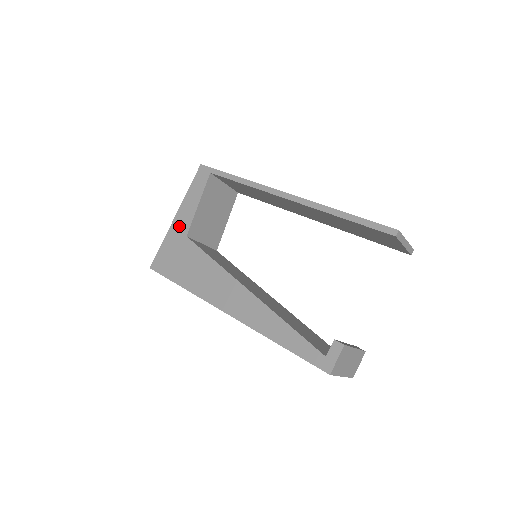
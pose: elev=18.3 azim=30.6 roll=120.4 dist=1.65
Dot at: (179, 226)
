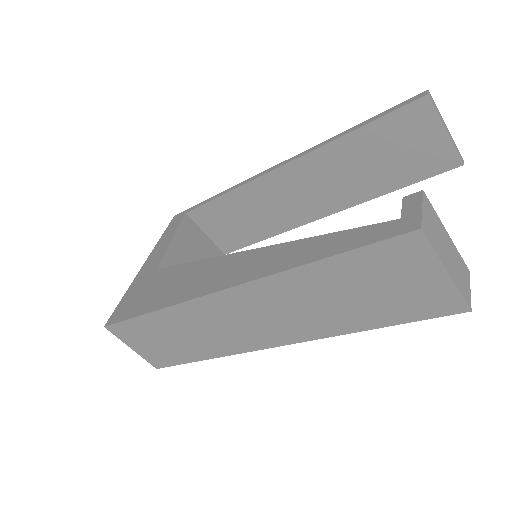
Dot at: (148, 268)
